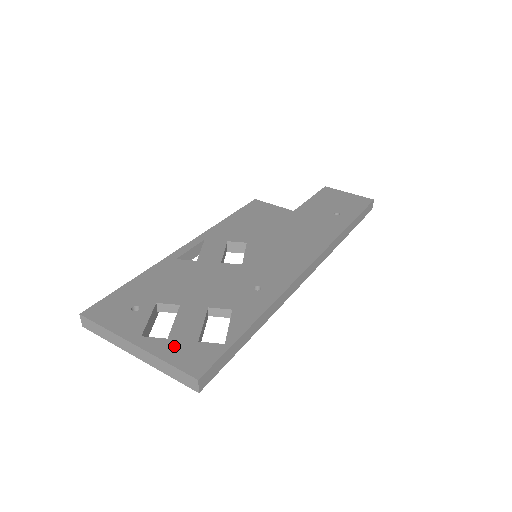
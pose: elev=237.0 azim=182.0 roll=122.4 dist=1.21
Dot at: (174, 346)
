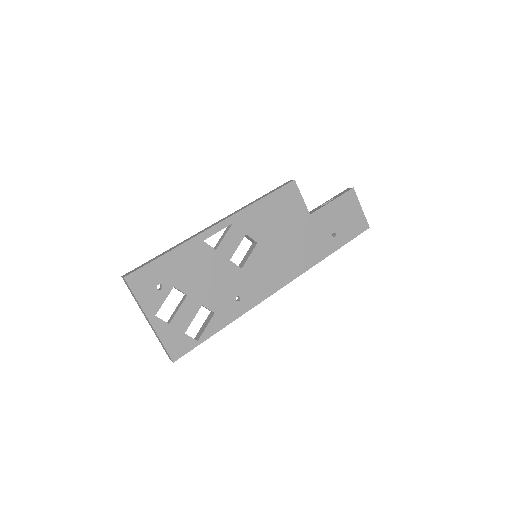
Dot at: (170, 332)
